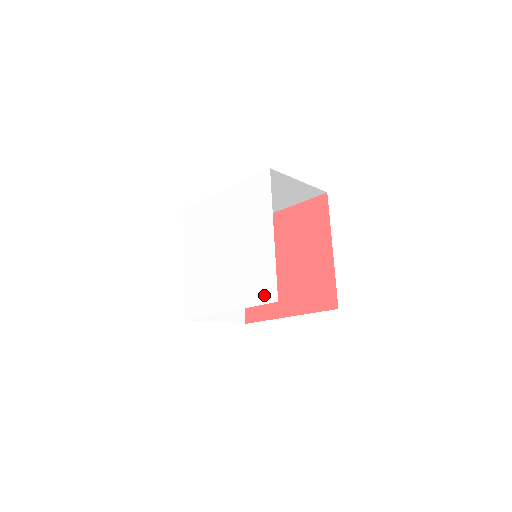
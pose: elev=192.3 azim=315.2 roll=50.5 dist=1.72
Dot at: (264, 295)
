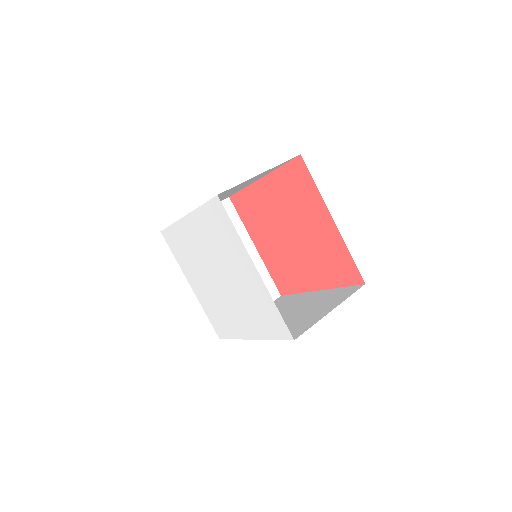
Dot at: (278, 331)
